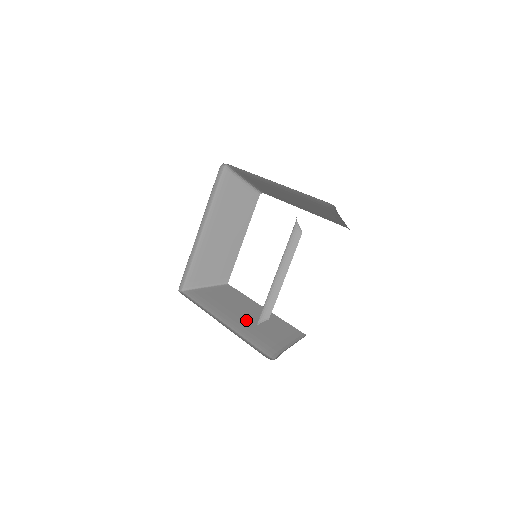
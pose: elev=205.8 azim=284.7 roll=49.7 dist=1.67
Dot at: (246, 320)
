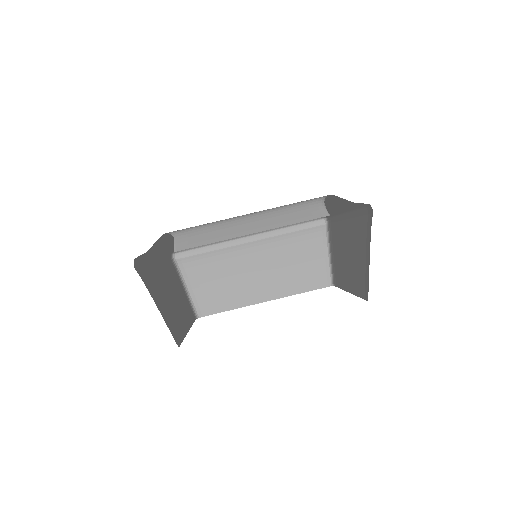
Dot at: occluded
